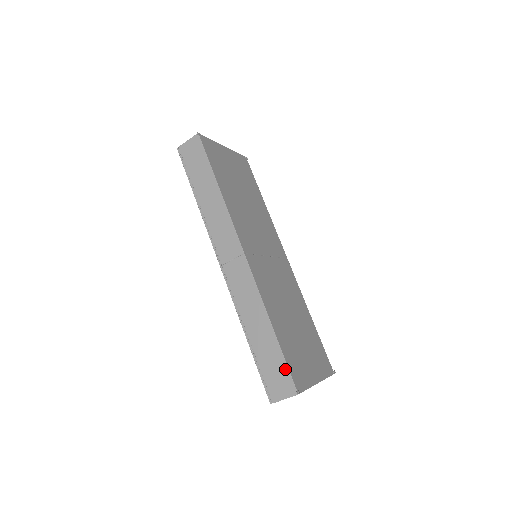
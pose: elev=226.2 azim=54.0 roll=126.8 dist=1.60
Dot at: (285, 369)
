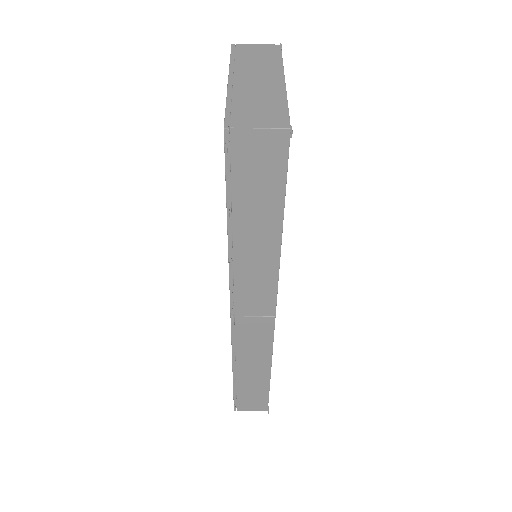
Dot at: (265, 398)
